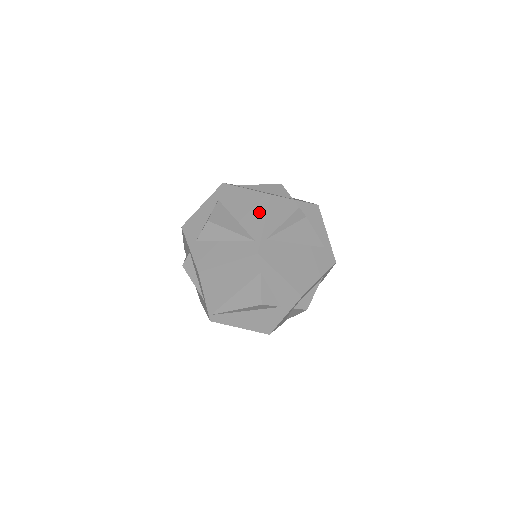
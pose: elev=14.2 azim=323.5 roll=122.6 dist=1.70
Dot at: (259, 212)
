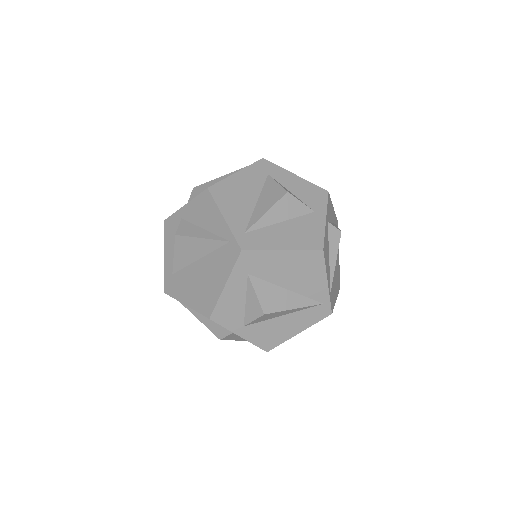
Dot at: (316, 274)
